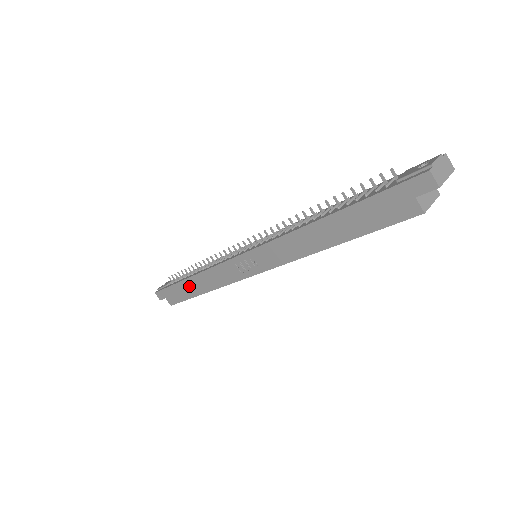
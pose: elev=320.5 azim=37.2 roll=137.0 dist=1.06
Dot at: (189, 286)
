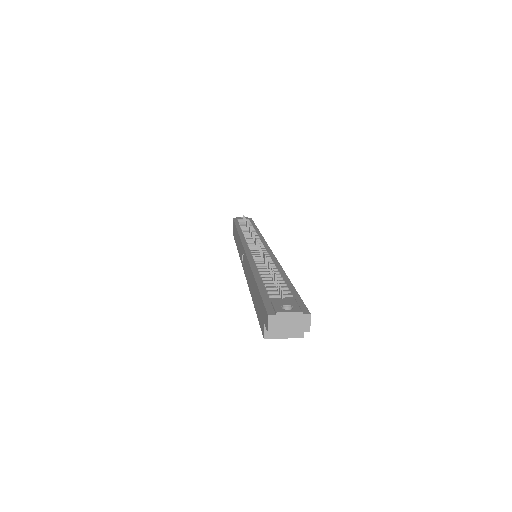
Dot at: (236, 234)
